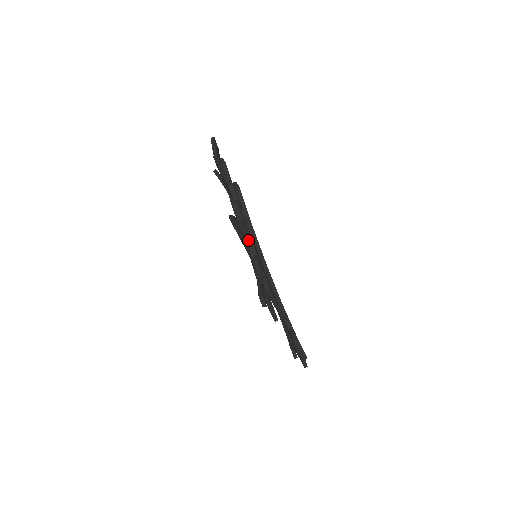
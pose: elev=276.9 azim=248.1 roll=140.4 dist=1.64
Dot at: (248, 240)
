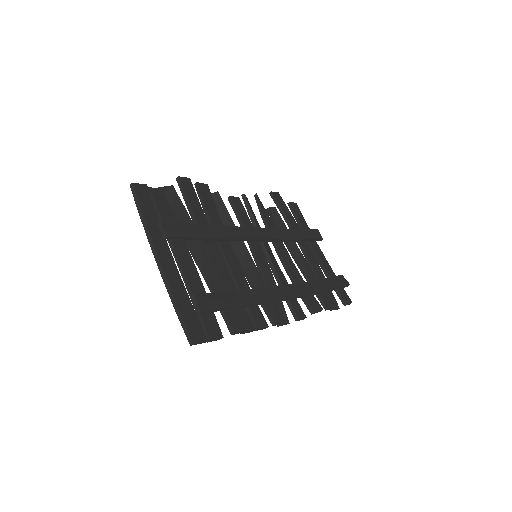
Dot at: occluded
